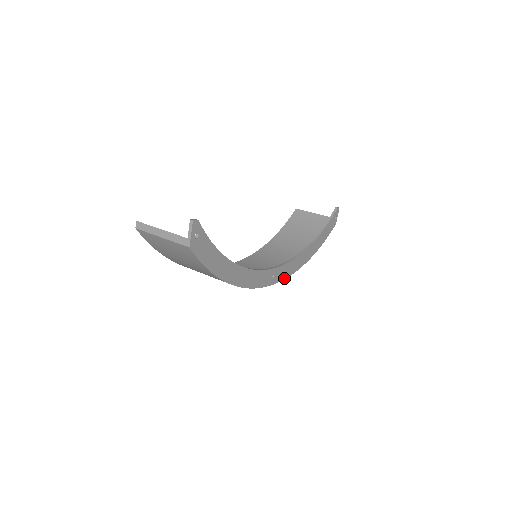
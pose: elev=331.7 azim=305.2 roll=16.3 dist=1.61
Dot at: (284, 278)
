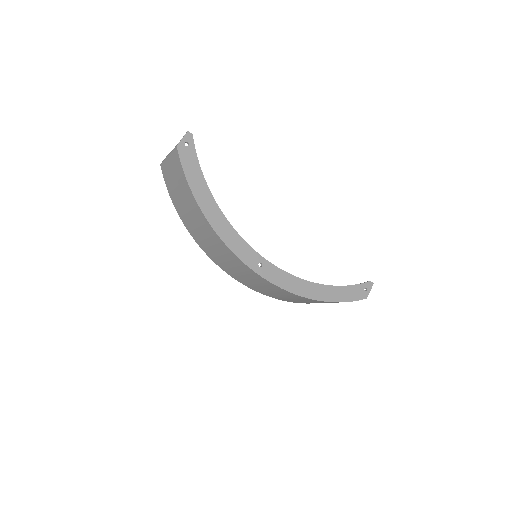
Dot at: (275, 284)
